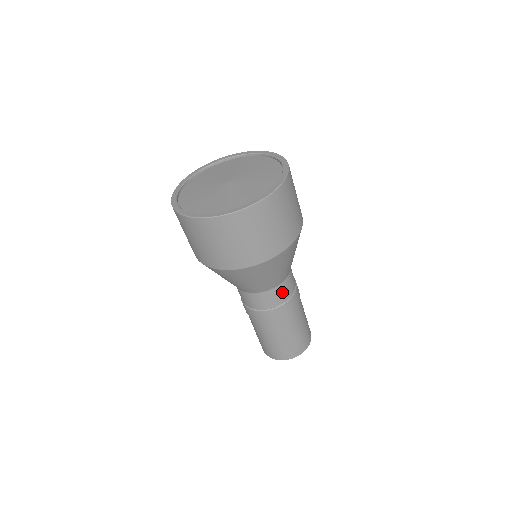
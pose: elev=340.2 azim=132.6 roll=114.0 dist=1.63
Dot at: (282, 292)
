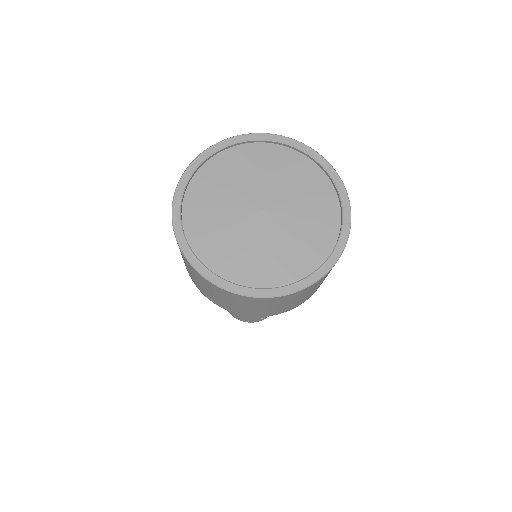
Dot at: occluded
